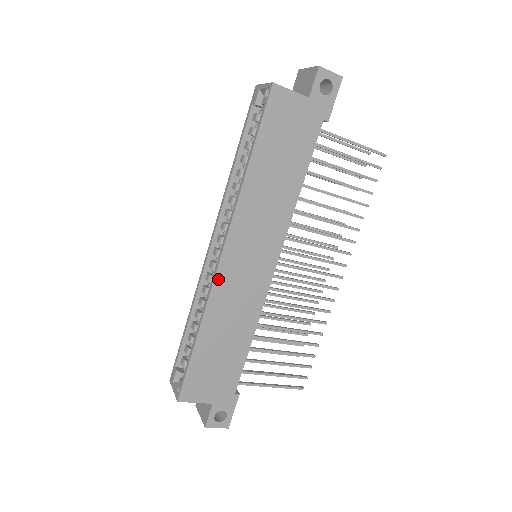
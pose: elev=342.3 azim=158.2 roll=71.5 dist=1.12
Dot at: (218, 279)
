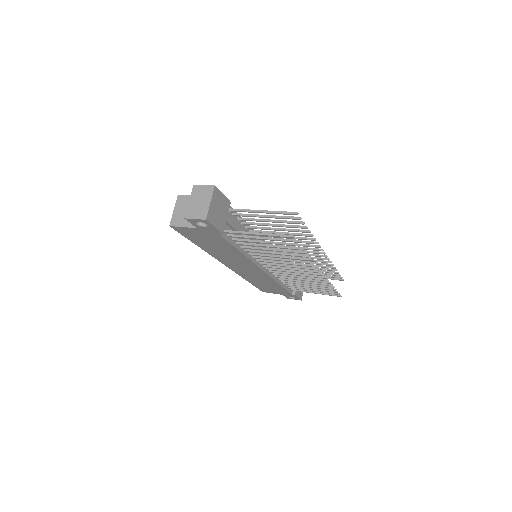
Dot at: (235, 271)
